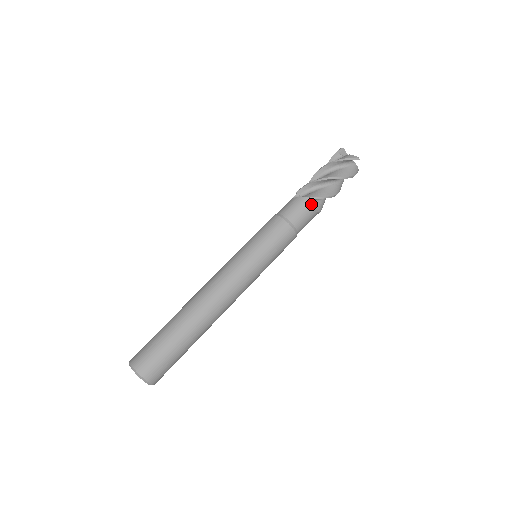
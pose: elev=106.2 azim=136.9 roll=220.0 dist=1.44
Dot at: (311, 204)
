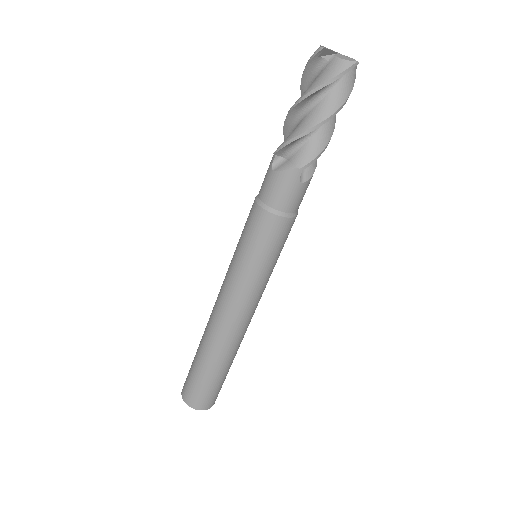
Dot at: occluded
